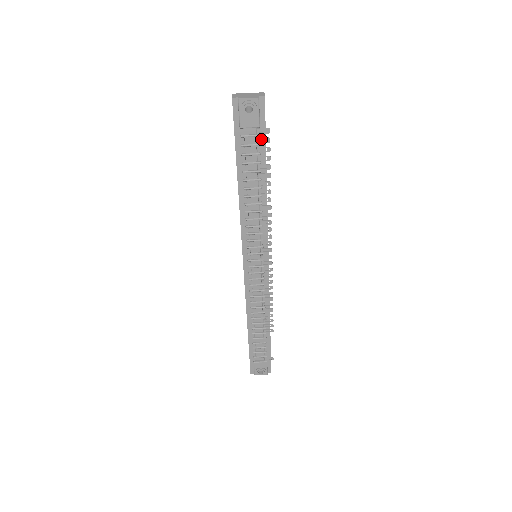
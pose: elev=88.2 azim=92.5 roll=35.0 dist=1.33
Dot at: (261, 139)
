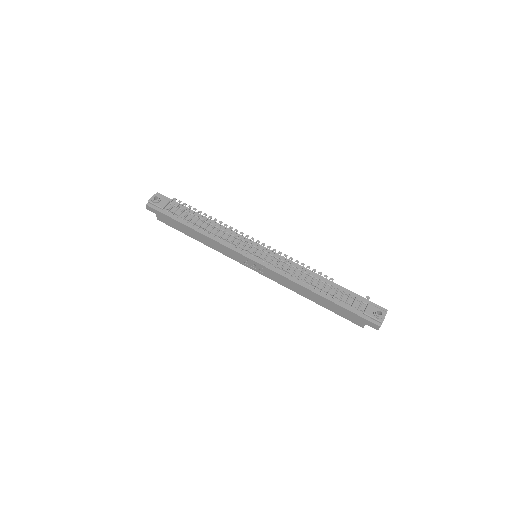
Dot at: (177, 205)
